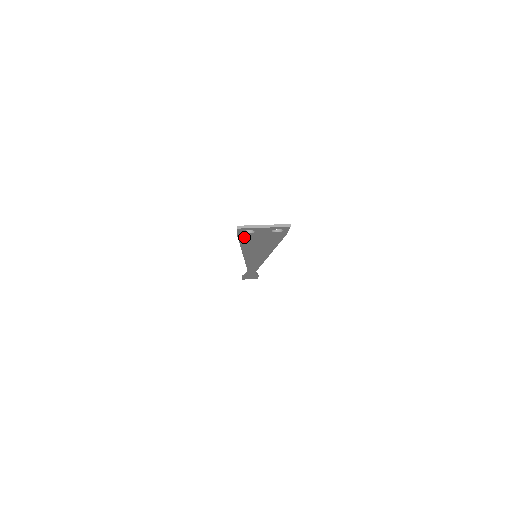
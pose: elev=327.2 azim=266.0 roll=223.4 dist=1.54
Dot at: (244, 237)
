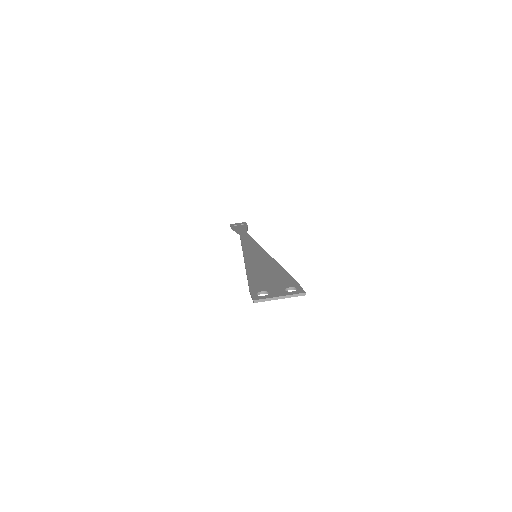
Dot at: occluded
